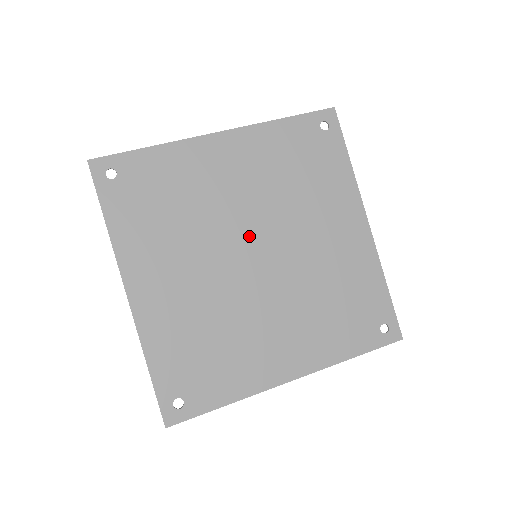
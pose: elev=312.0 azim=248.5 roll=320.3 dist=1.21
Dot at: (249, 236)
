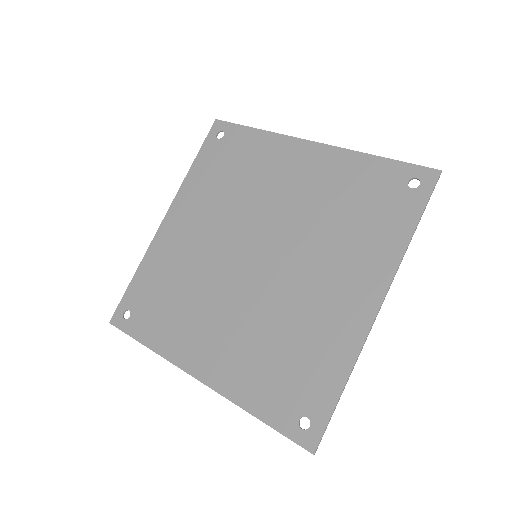
Dot at: (264, 236)
